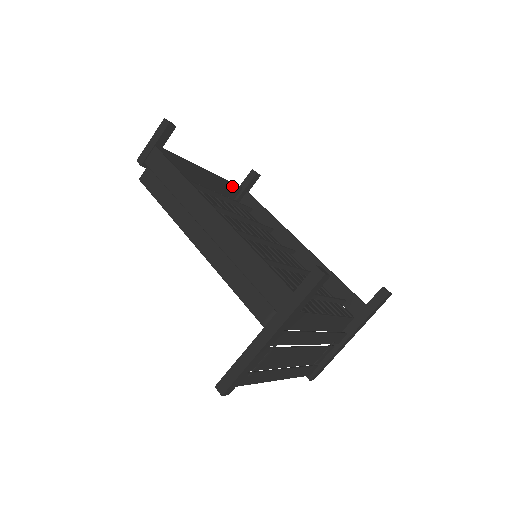
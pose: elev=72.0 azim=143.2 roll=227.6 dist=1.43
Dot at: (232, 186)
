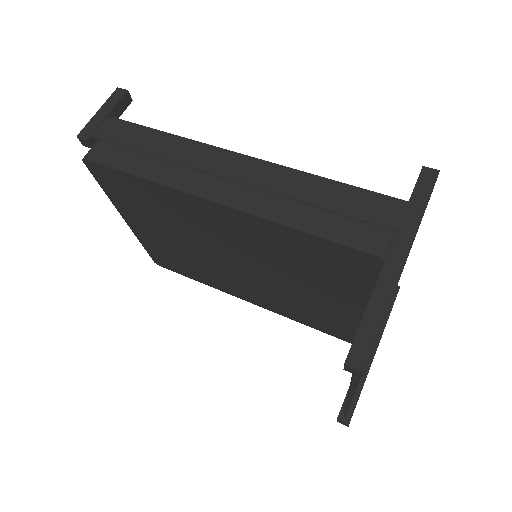
Dot at: occluded
